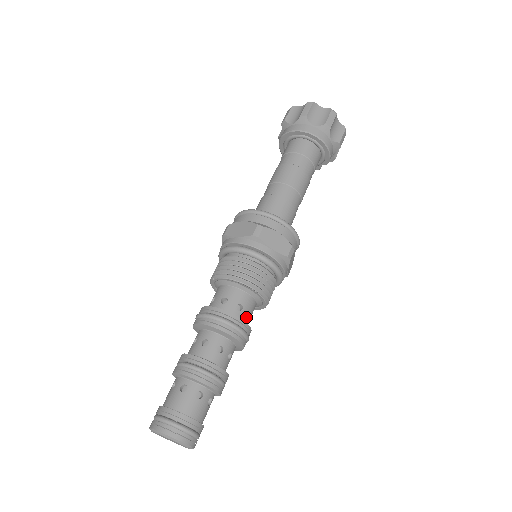
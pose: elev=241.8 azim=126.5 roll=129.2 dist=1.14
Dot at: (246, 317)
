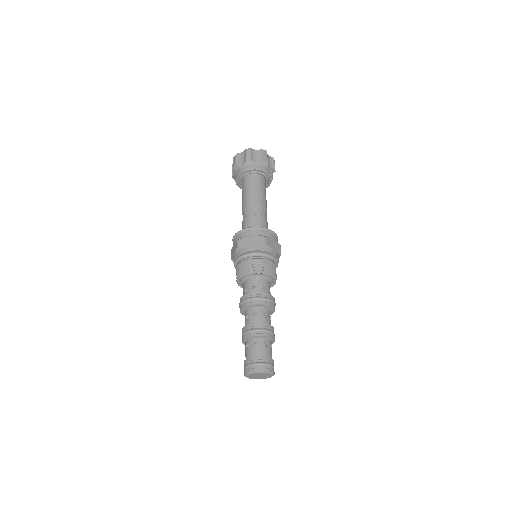
Dot at: (262, 290)
